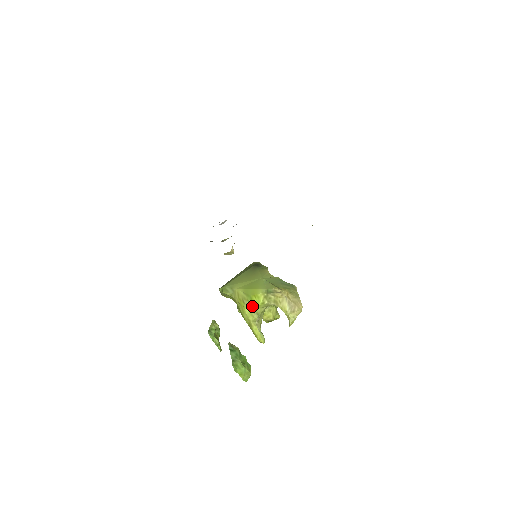
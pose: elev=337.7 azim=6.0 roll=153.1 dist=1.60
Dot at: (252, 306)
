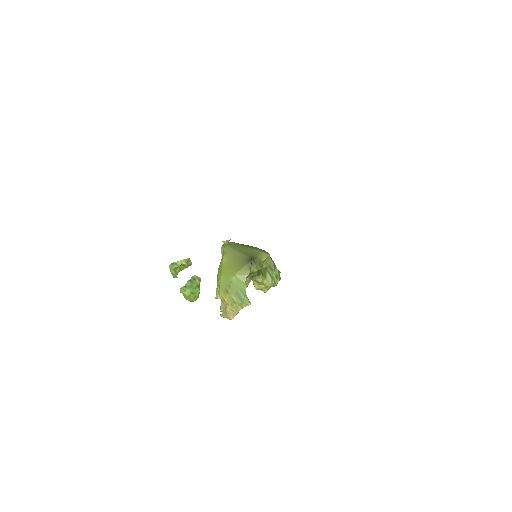
Dot at: occluded
